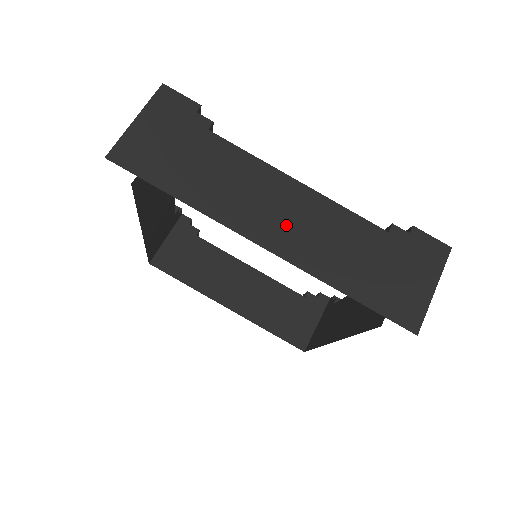
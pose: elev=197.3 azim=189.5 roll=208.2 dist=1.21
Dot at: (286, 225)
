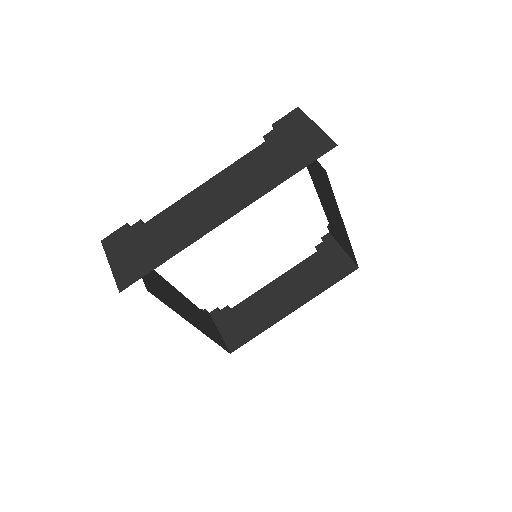
Dot at: (225, 200)
